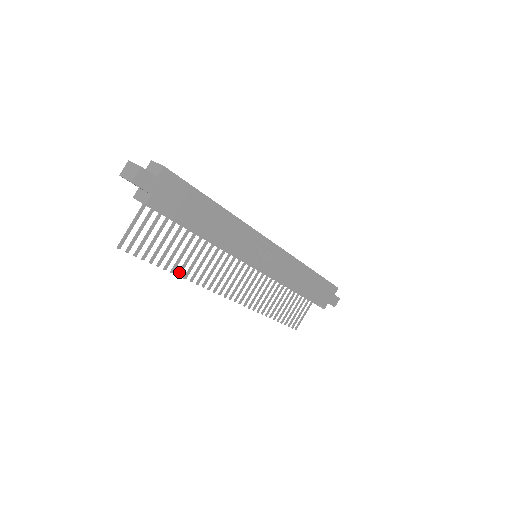
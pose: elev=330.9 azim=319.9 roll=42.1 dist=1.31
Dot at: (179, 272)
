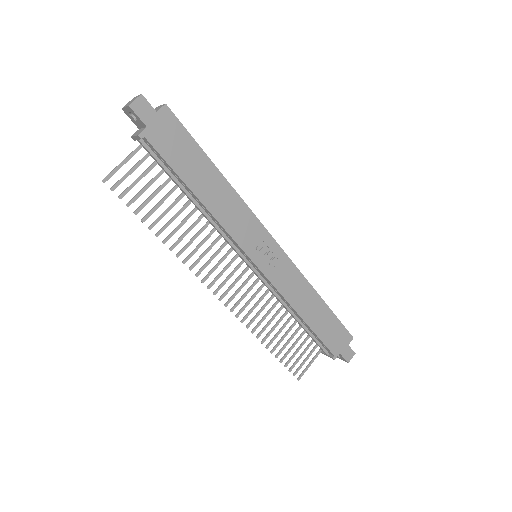
Dot at: (165, 239)
